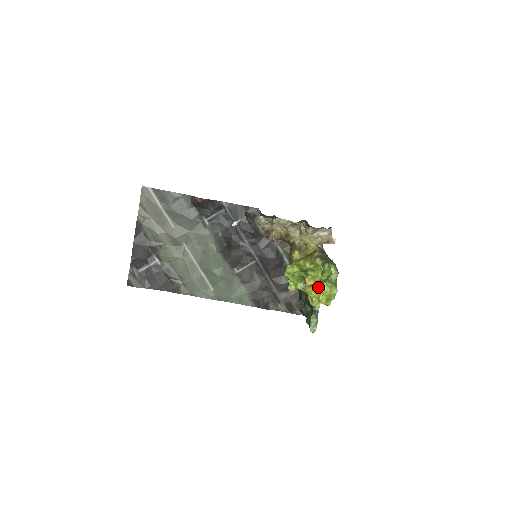
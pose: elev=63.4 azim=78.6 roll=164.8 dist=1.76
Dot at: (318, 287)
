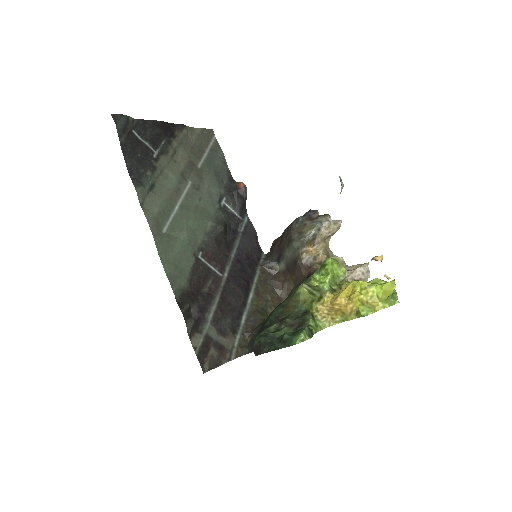
Dot at: (383, 280)
